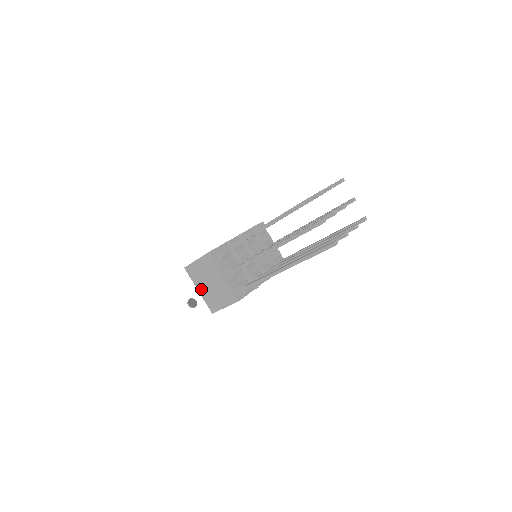
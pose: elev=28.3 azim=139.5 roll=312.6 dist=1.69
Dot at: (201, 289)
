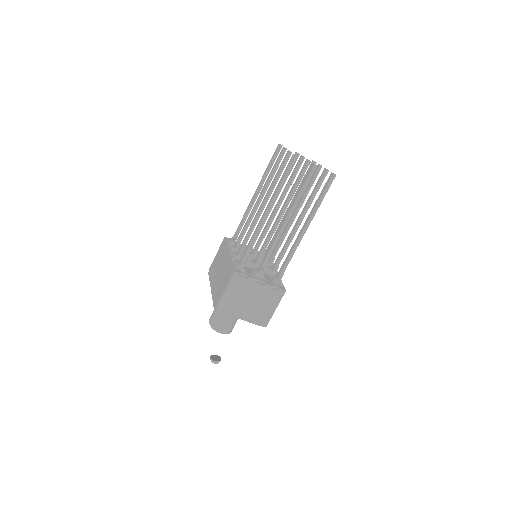
Dot at: (243, 314)
